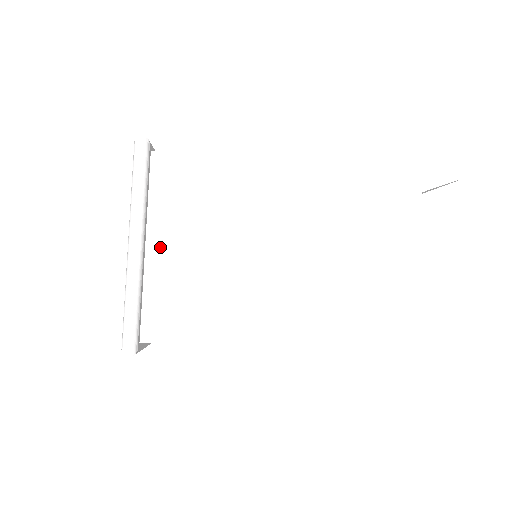
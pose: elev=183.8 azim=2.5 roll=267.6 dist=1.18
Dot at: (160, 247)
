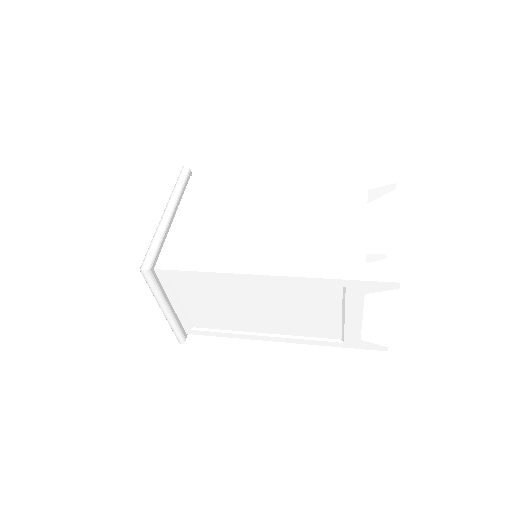
Dot at: (183, 219)
